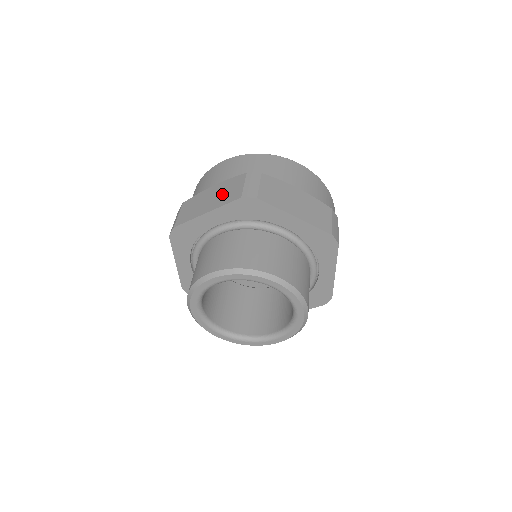
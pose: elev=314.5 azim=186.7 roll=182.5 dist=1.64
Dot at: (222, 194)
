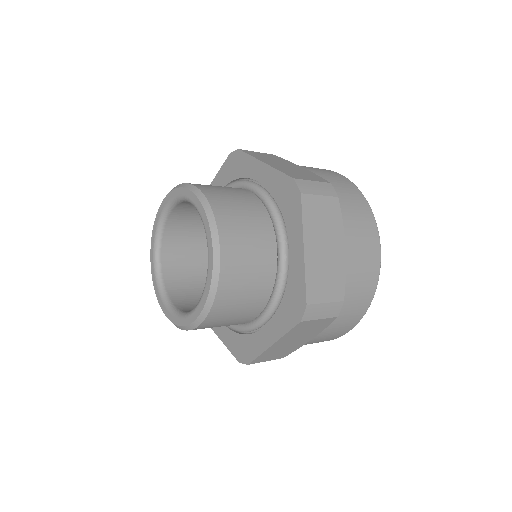
Dot at: (294, 170)
